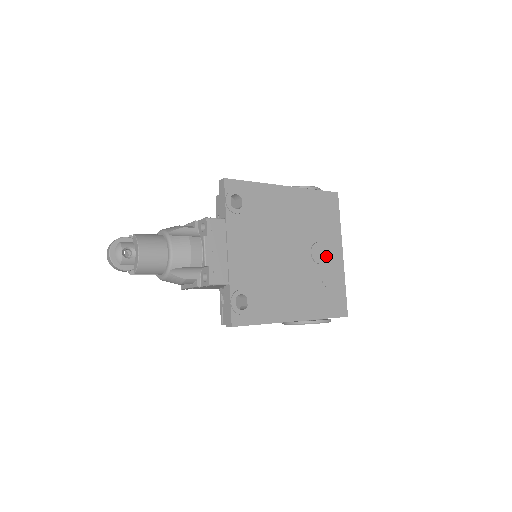
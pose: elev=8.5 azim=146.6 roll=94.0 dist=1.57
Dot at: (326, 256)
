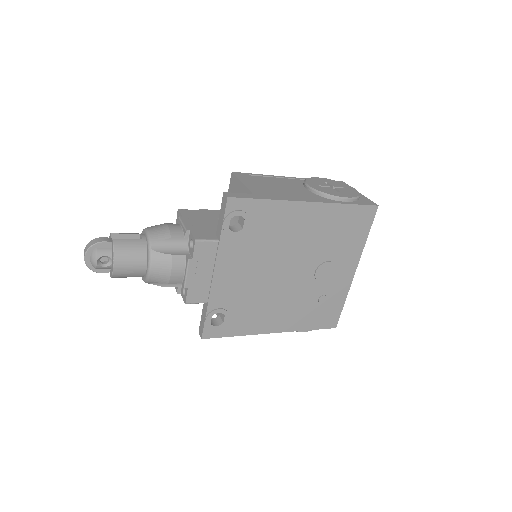
Dot at: (333, 275)
